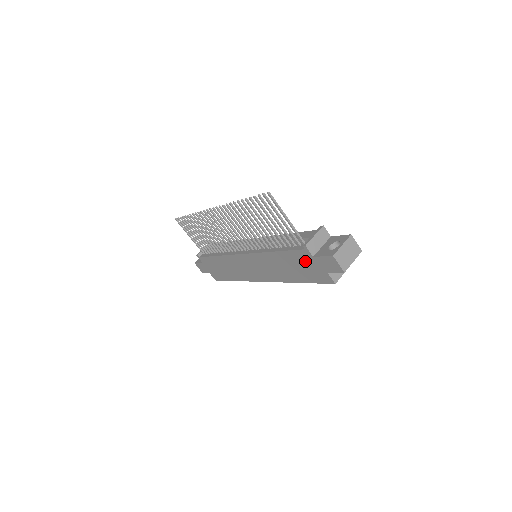
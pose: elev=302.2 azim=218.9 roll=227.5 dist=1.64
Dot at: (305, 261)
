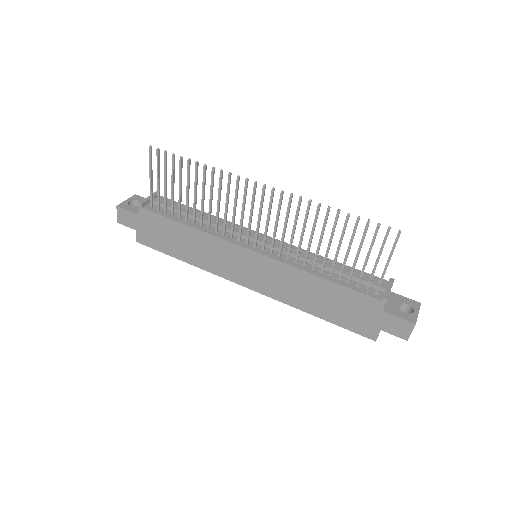
Dot at: (362, 308)
